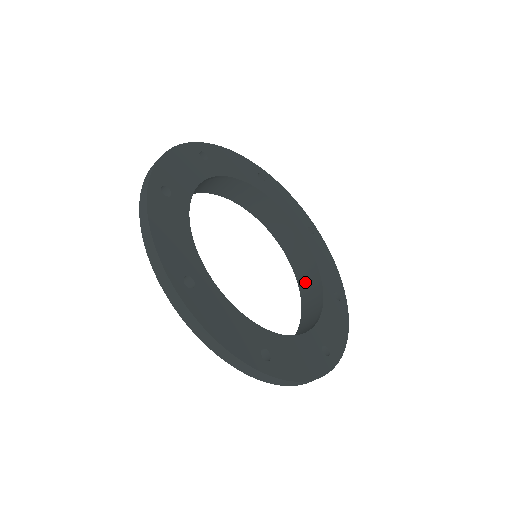
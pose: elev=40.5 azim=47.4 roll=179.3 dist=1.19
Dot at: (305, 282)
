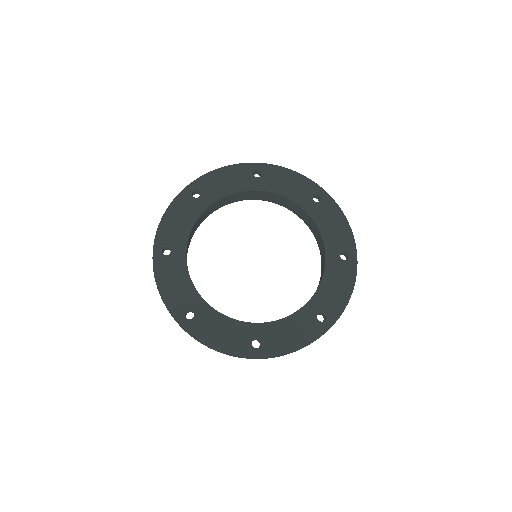
Dot at: (320, 247)
